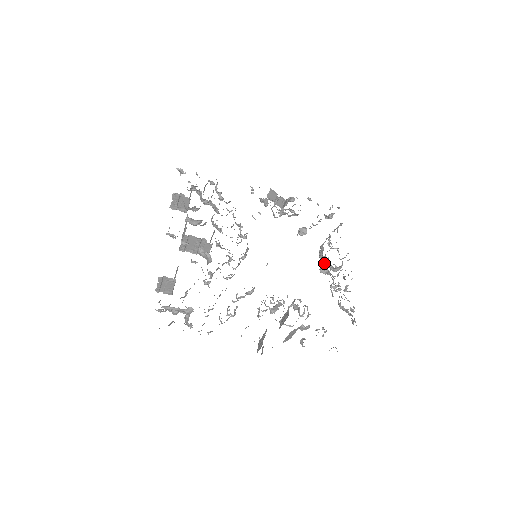
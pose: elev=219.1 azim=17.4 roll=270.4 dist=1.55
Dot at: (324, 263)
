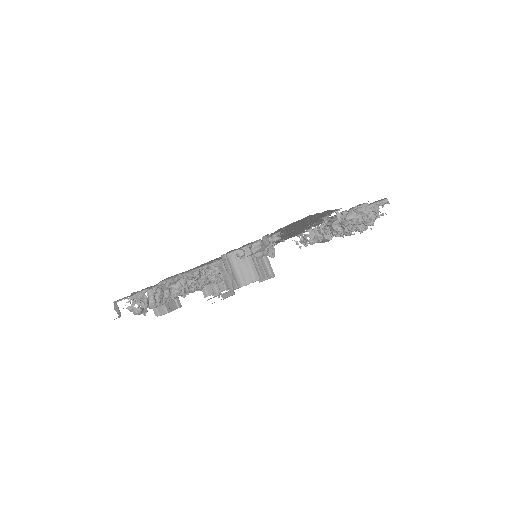
Dot at: occluded
